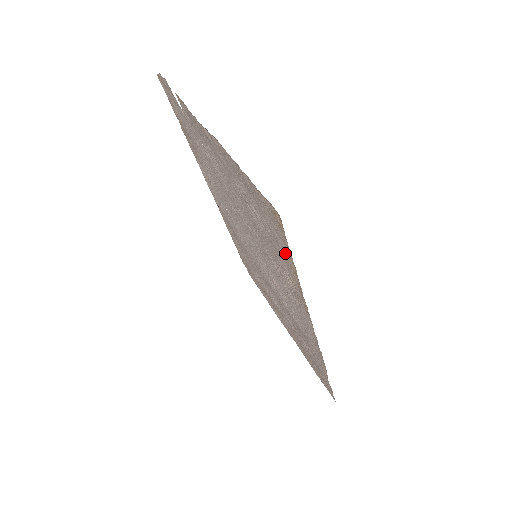
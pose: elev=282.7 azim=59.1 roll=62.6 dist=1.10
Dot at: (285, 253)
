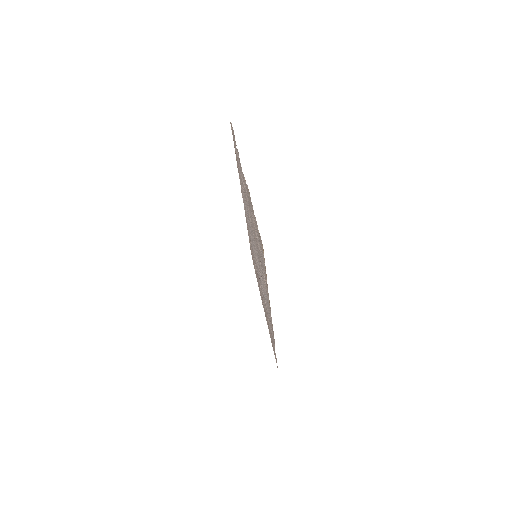
Dot at: (264, 266)
